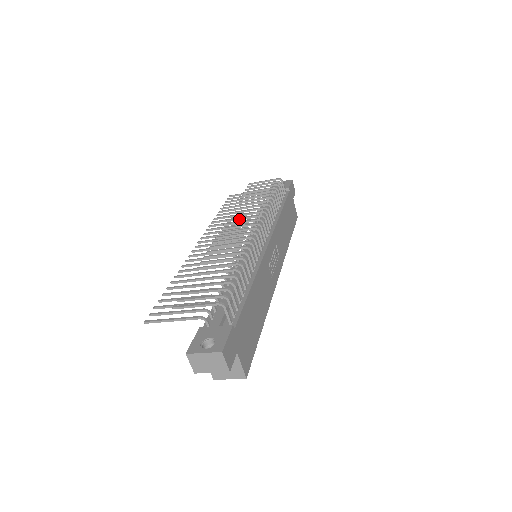
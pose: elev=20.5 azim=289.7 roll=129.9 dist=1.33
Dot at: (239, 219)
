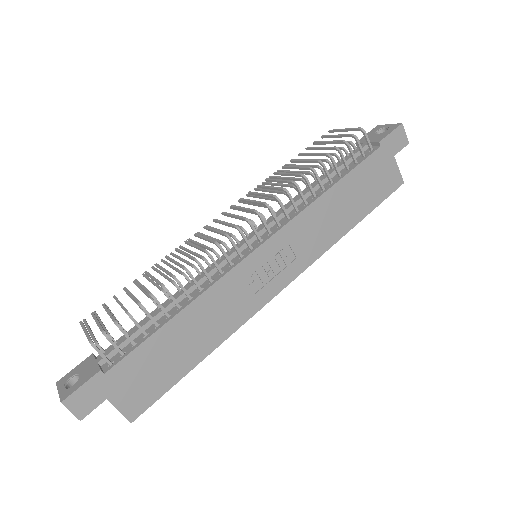
Dot at: (248, 201)
